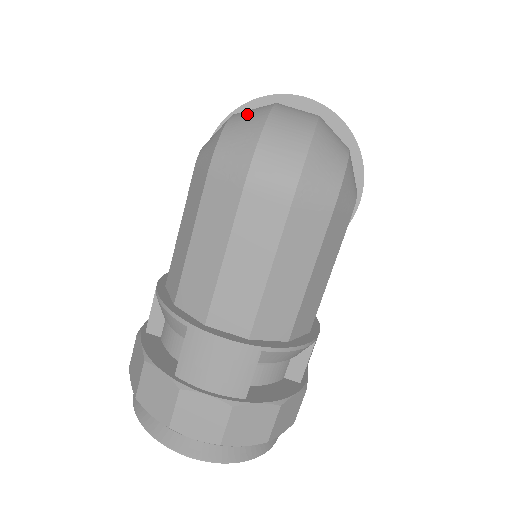
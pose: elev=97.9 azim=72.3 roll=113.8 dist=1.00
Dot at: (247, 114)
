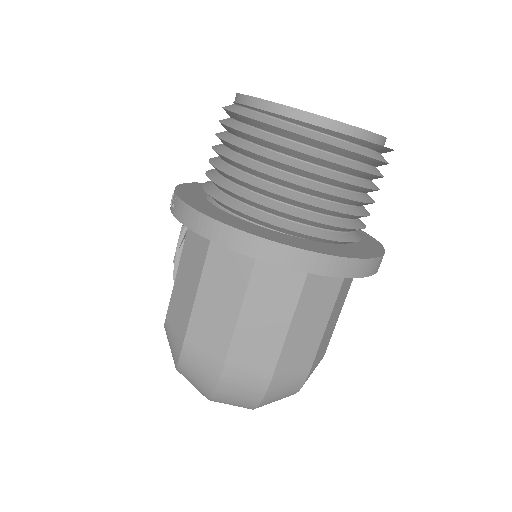
Dot at: (194, 372)
